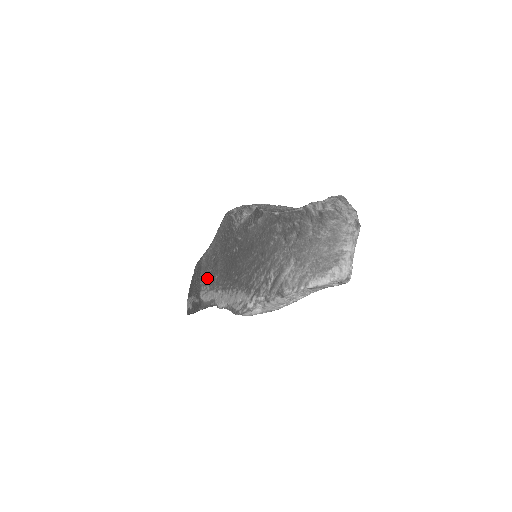
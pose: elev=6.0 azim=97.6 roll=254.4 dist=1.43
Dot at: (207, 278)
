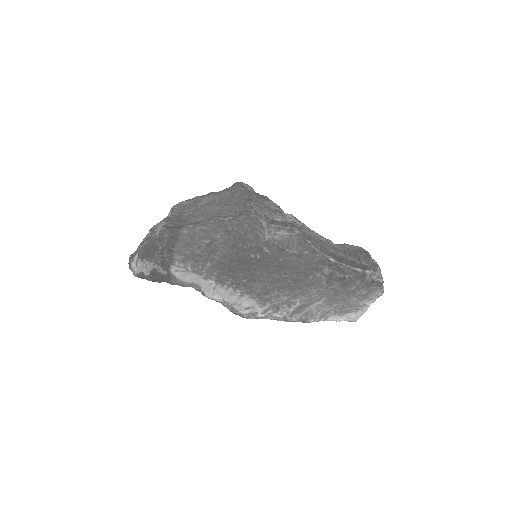
Dot at: (190, 257)
